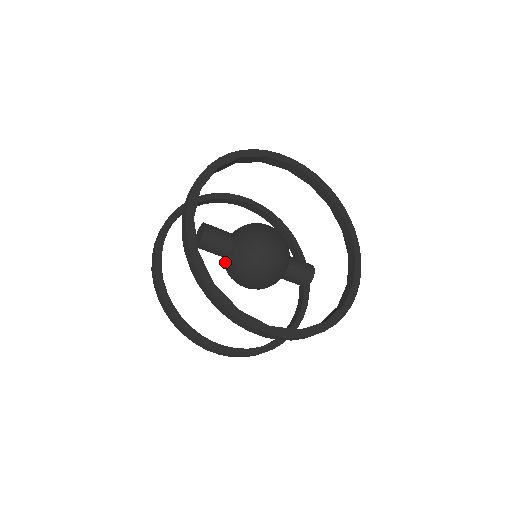
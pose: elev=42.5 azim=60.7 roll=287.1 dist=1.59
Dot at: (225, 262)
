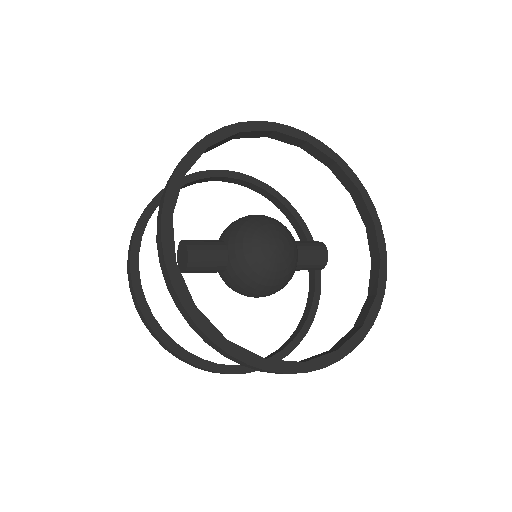
Dot at: (222, 277)
